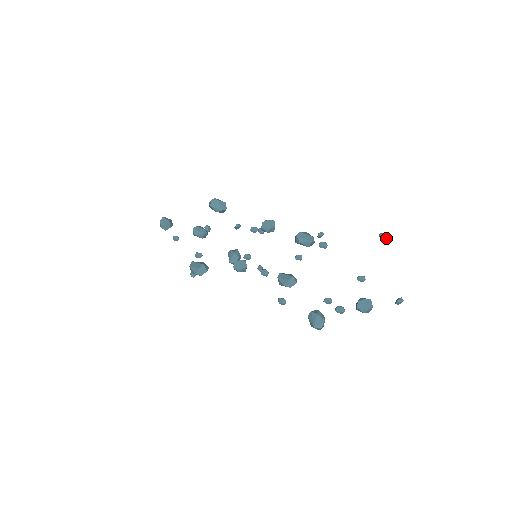
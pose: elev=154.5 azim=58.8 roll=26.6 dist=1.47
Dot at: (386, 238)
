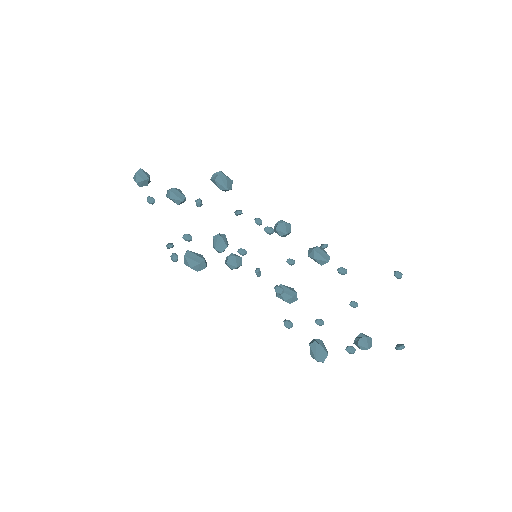
Dot at: occluded
